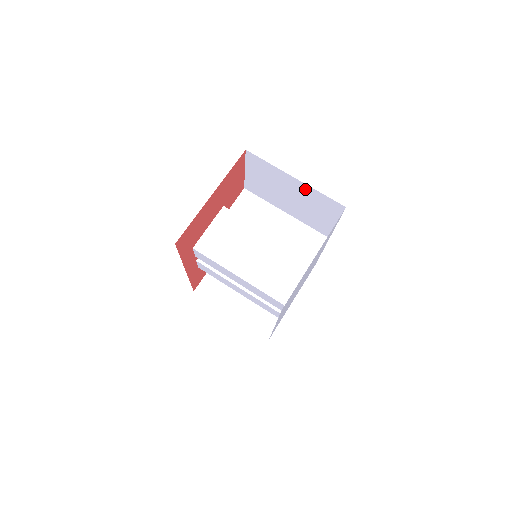
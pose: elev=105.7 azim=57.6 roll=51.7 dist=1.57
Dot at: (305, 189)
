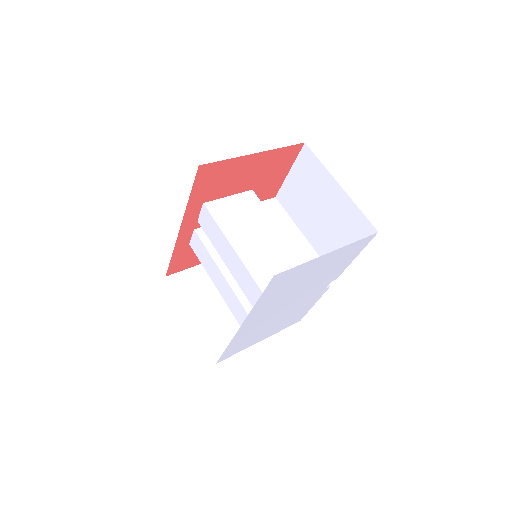
Dot at: (343, 202)
